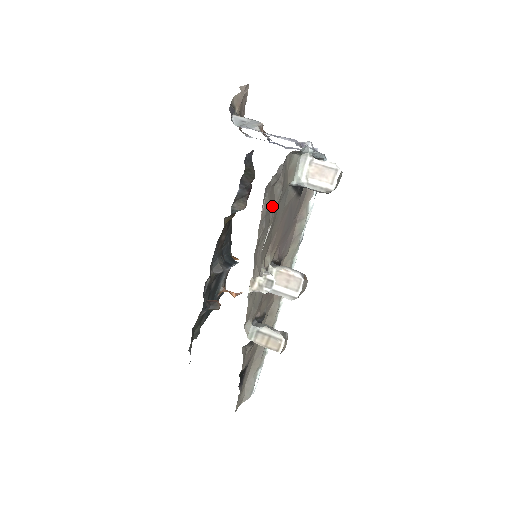
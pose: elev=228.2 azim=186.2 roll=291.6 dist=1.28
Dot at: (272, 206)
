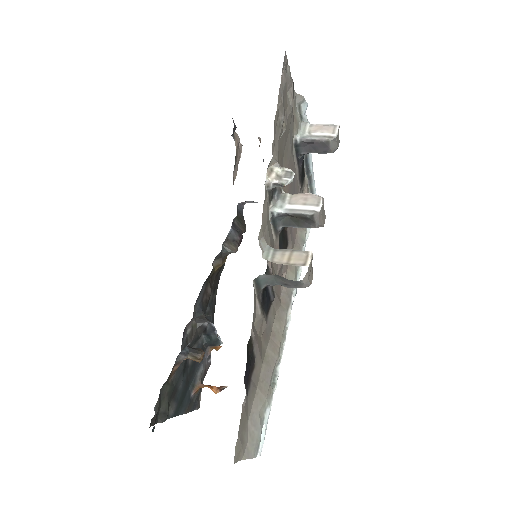
Dot at: (286, 106)
